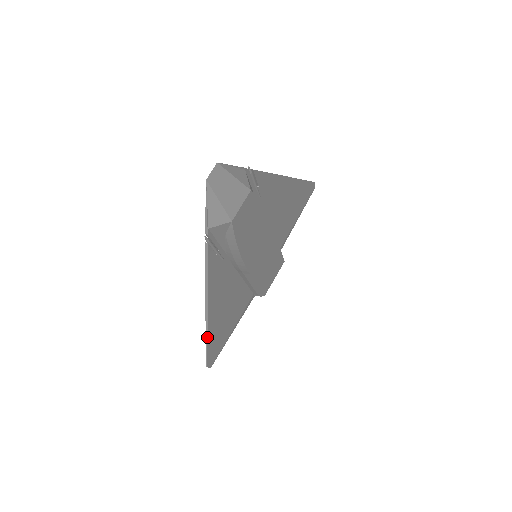
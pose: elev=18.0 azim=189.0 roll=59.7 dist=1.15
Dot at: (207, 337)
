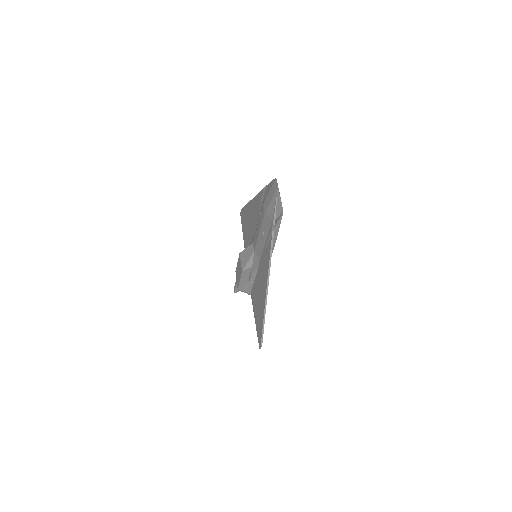
Dot at: occluded
